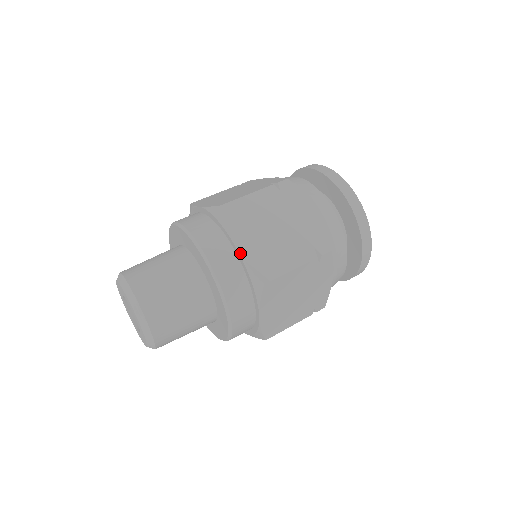
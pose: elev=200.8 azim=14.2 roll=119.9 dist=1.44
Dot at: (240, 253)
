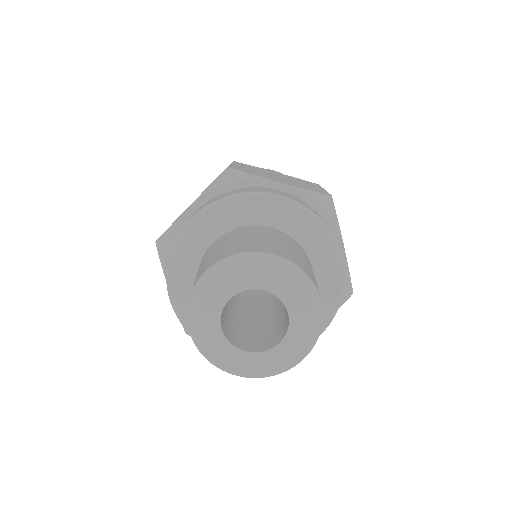
Dot at: (195, 200)
